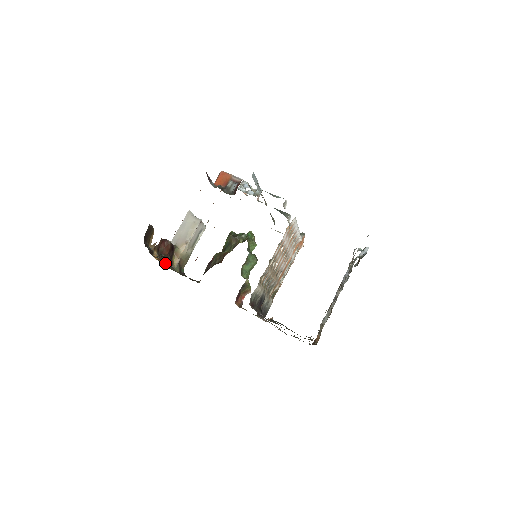
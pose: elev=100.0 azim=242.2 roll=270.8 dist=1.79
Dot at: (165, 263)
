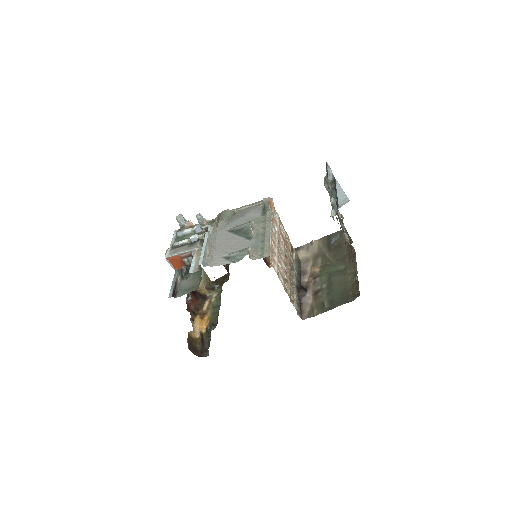
Dot at: (203, 305)
